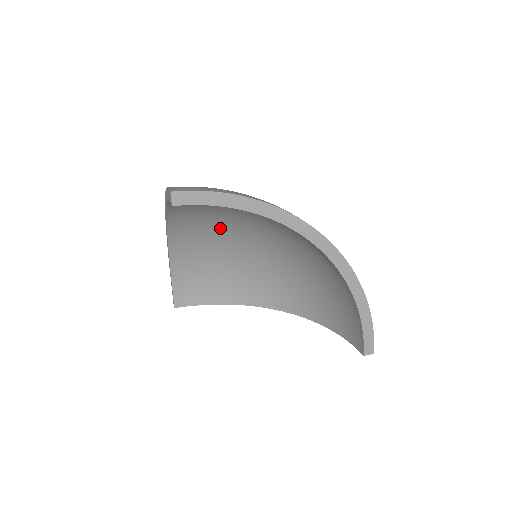
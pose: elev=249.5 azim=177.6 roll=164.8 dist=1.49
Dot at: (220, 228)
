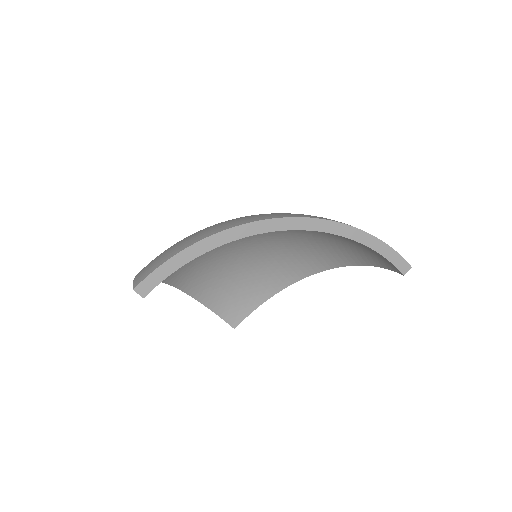
Dot at: (212, 254)
